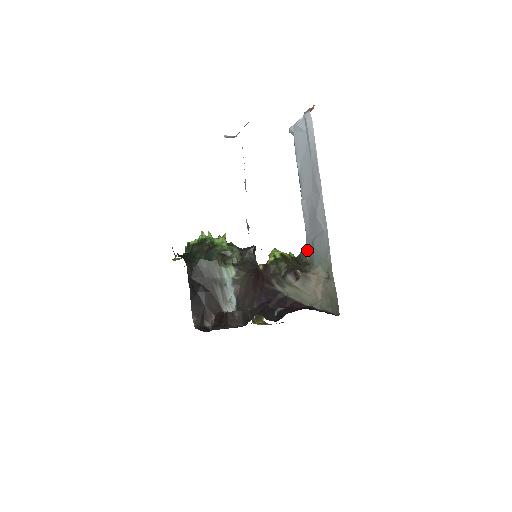
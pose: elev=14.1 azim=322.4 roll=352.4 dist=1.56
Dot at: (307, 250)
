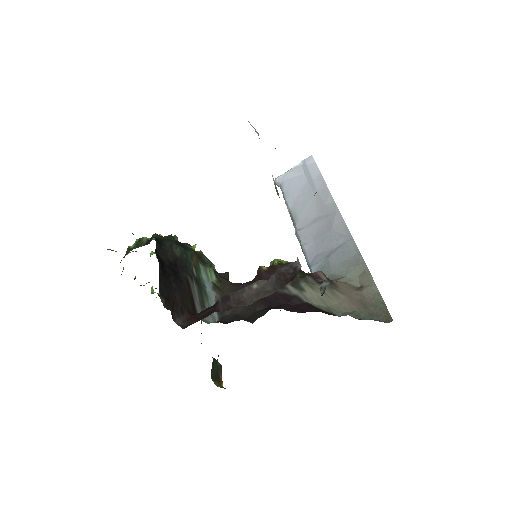
Dot at: occluded
